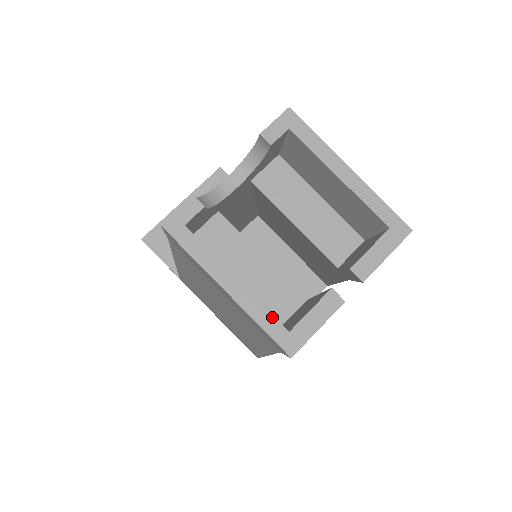
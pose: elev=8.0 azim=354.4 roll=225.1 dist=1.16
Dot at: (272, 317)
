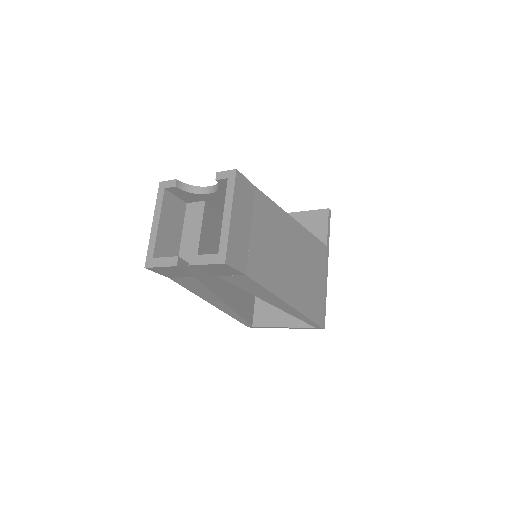
Dot at: (154, 247)
